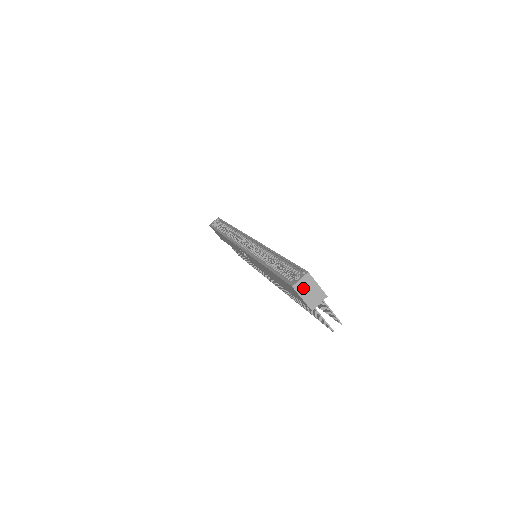
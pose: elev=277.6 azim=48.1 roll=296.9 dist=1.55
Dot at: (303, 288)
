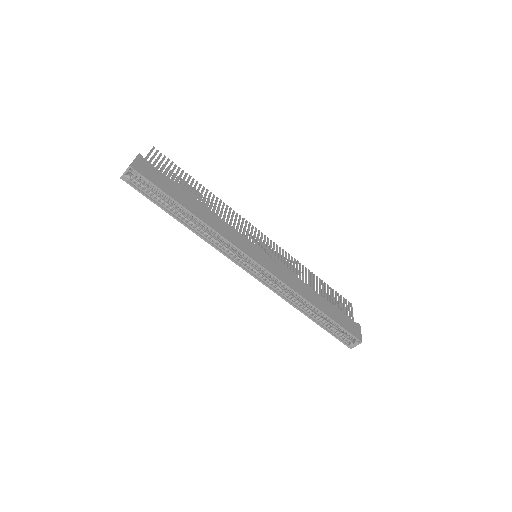
Dot at: occluded
